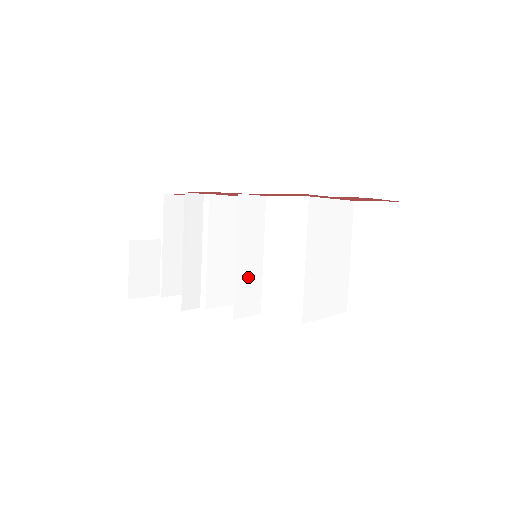
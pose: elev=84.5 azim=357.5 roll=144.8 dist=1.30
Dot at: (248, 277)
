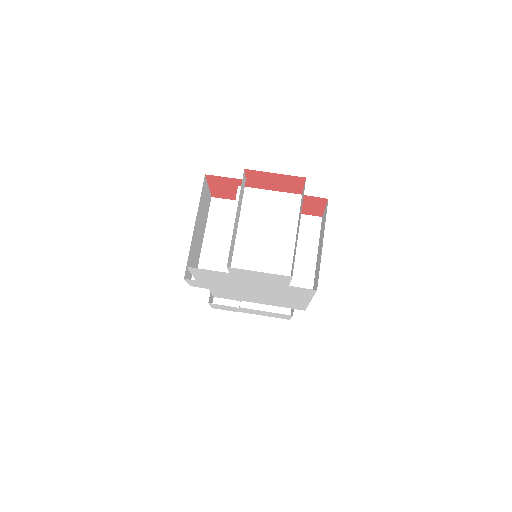
Dot at: (215, 253)
